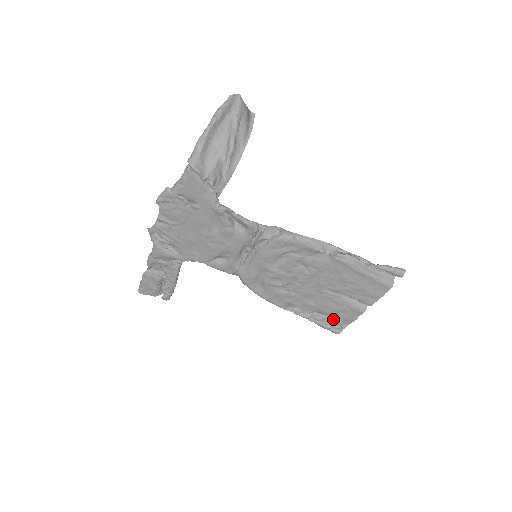
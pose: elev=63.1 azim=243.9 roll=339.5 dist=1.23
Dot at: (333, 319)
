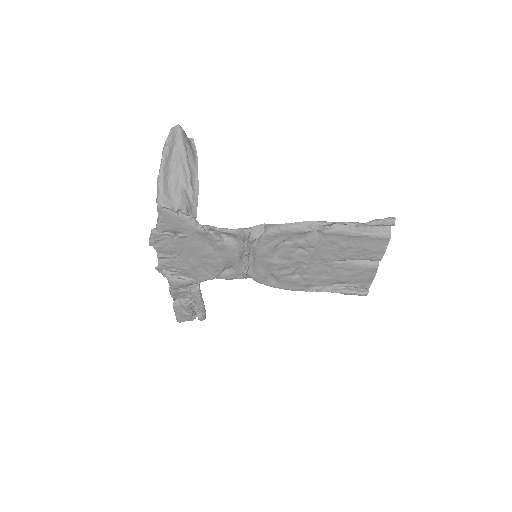
Dot at: (354, 284)
